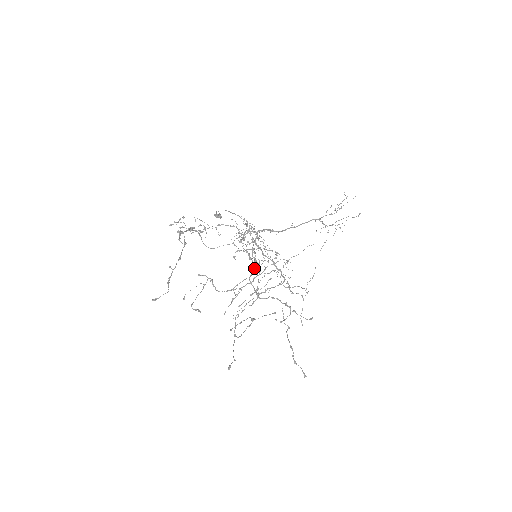
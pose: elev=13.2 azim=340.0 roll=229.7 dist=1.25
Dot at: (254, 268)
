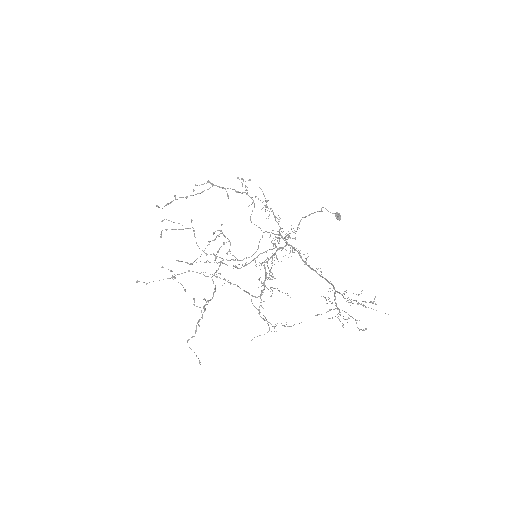
Dot at: (237, 259)
